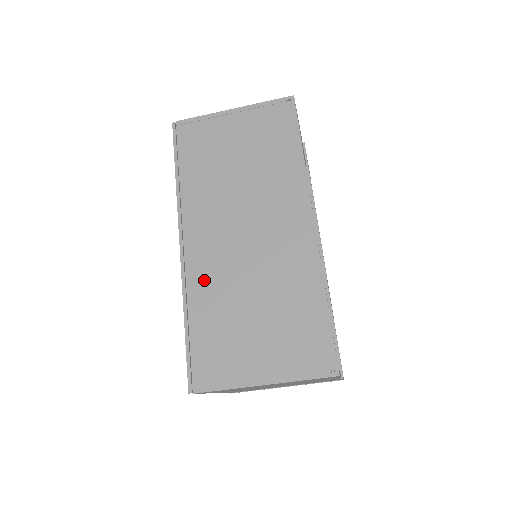
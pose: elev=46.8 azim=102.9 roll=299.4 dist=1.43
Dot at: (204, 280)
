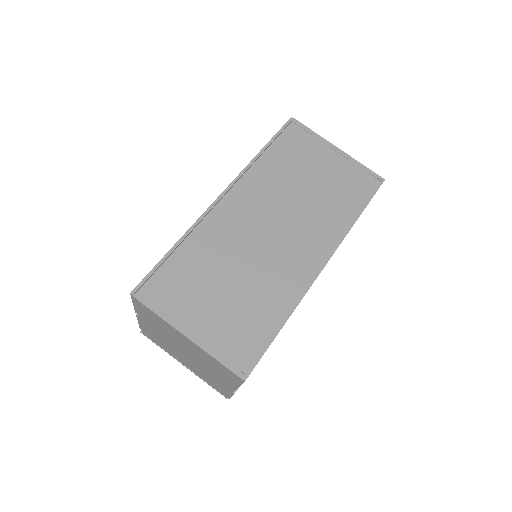
Dot at: (215, 232)
